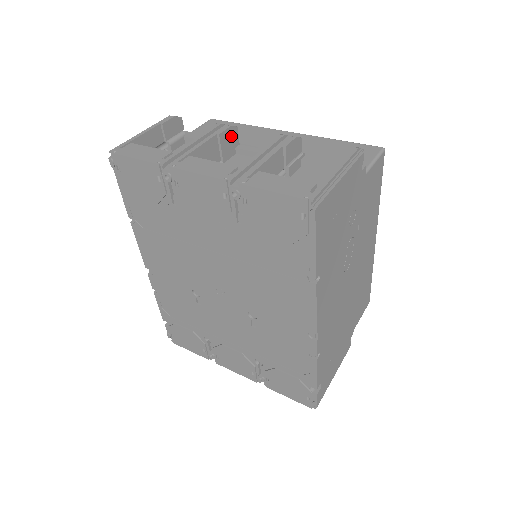
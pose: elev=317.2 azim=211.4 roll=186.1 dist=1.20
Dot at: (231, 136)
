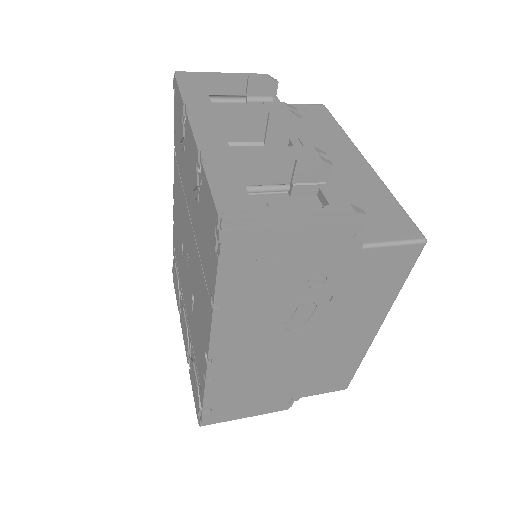
Dot at: (288, 124)
